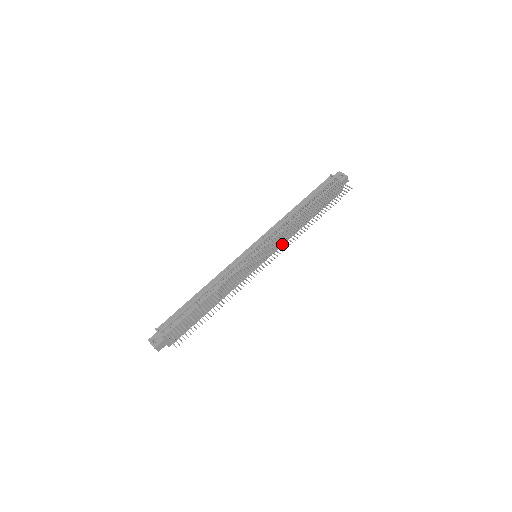
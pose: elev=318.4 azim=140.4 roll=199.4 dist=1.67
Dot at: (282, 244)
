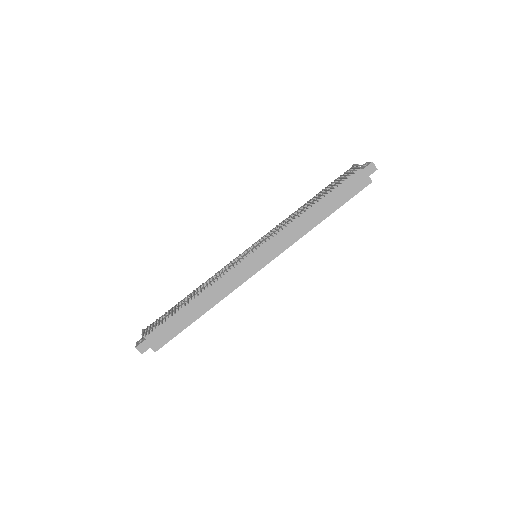
Dot at: (290, 244)
